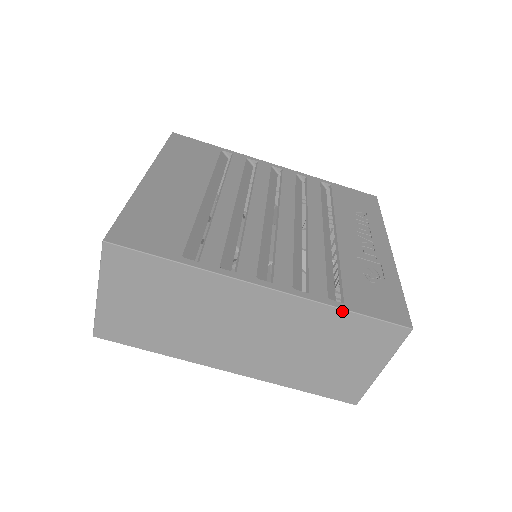
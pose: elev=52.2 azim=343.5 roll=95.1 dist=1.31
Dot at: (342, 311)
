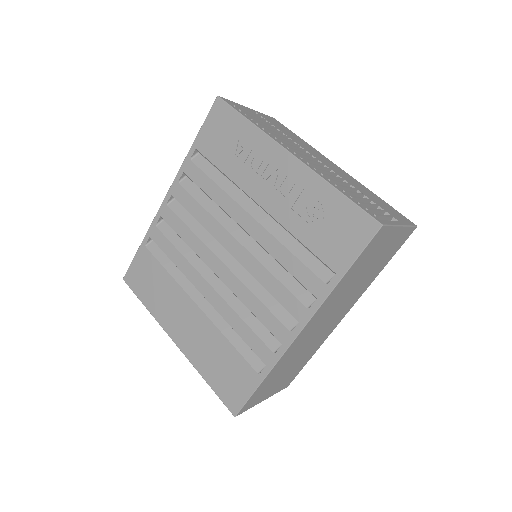
Dot at: (342, 280)
